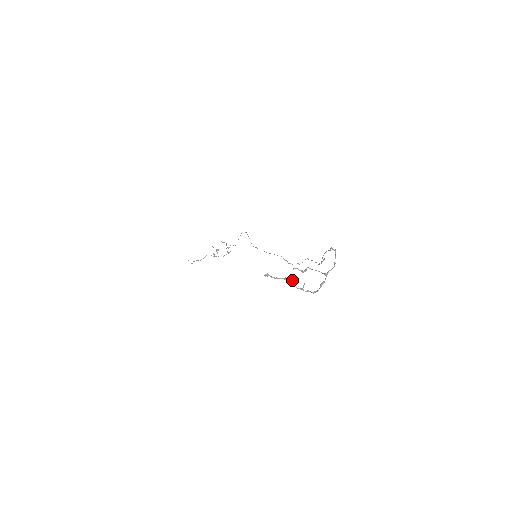
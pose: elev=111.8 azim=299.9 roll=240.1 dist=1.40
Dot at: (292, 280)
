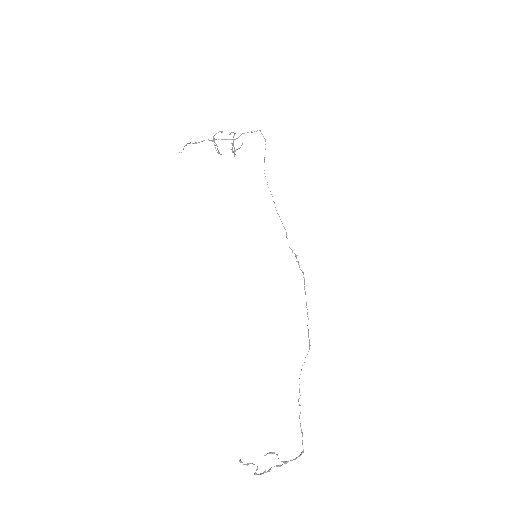
Dot at: occluded
